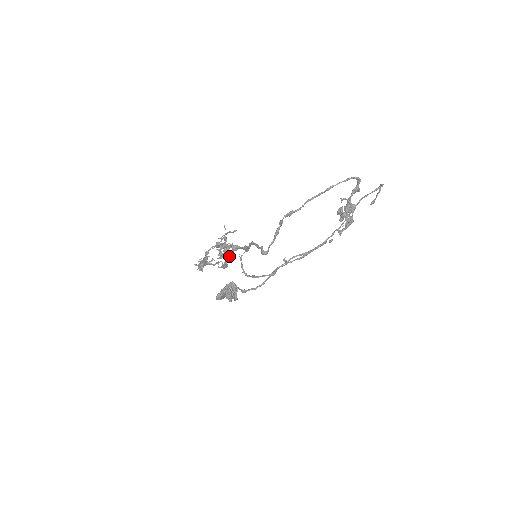
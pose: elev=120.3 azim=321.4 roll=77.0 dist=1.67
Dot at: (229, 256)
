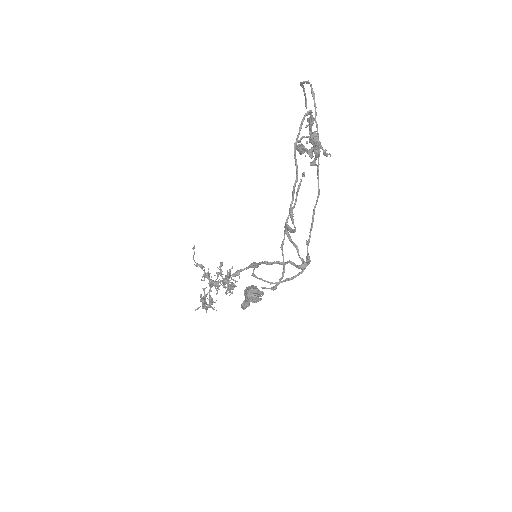
Dot at: occluded
